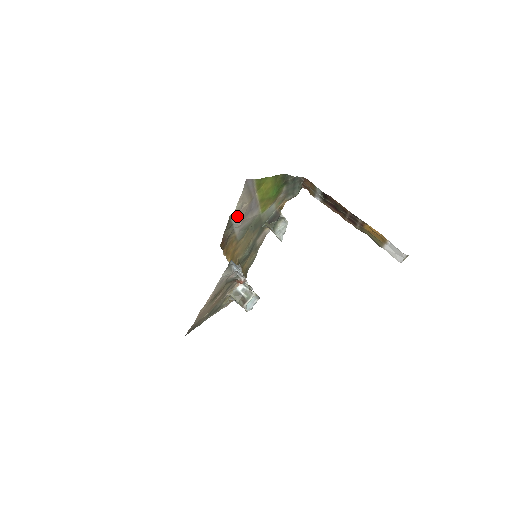
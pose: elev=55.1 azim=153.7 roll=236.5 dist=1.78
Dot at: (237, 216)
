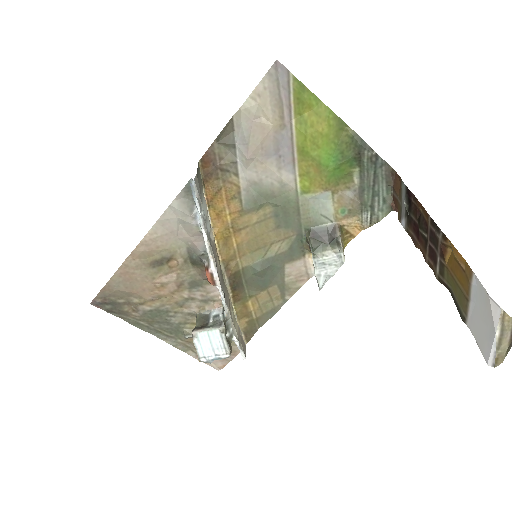
Dot at: (244, 128)
